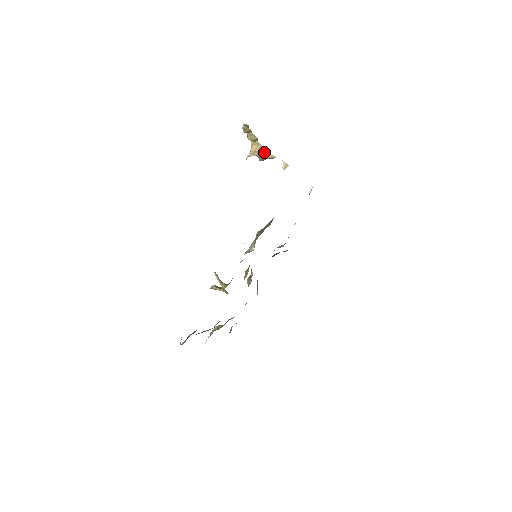
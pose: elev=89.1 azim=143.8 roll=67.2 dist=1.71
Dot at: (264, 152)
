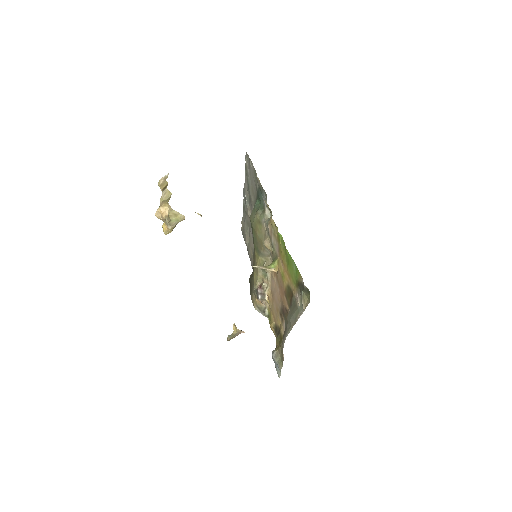
Dot at: (175, 214)
